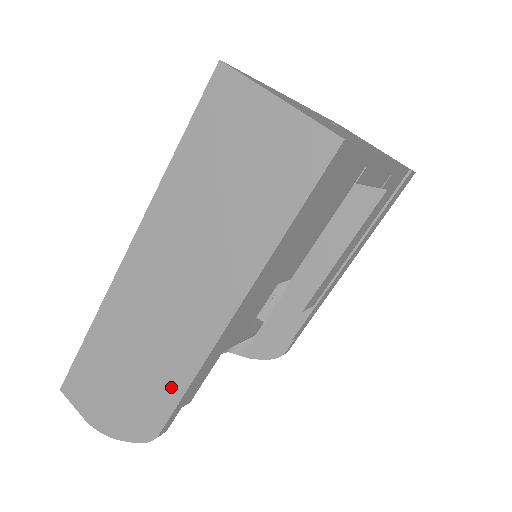
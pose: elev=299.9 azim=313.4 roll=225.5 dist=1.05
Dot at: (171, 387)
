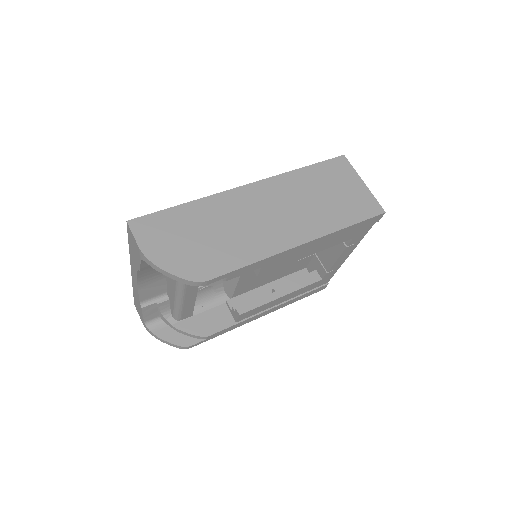
Dot at: (237, 259)
